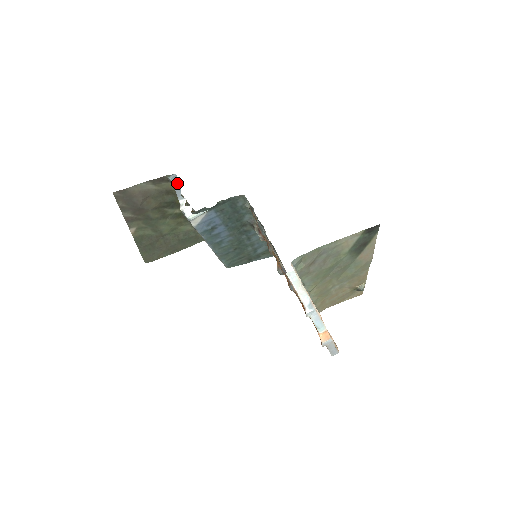
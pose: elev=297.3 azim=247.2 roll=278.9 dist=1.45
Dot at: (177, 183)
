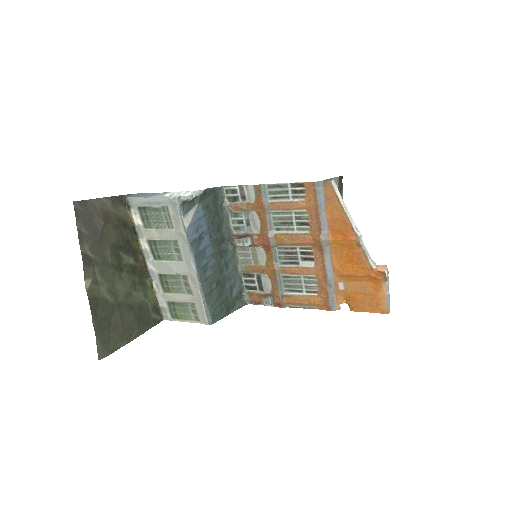
Dot at: (145, 194)
